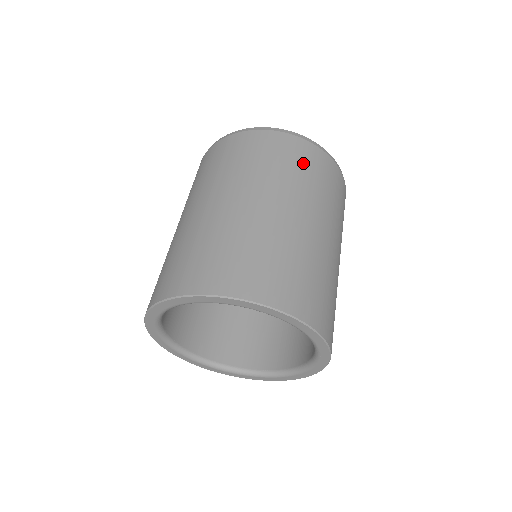
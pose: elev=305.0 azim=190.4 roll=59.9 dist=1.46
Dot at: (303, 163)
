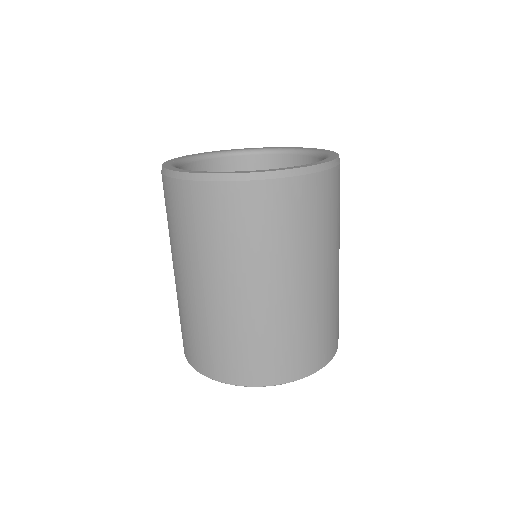
Dot at: (323, 209)
